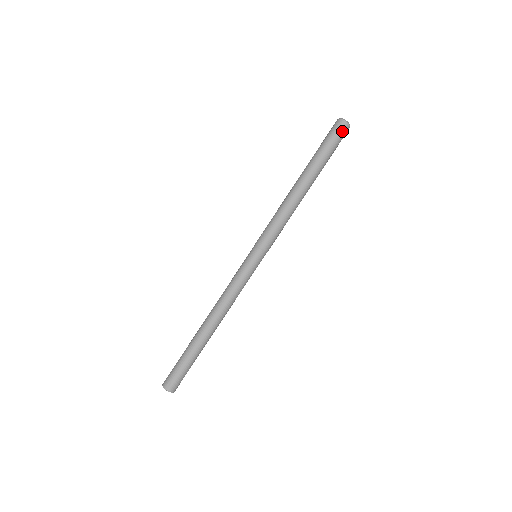
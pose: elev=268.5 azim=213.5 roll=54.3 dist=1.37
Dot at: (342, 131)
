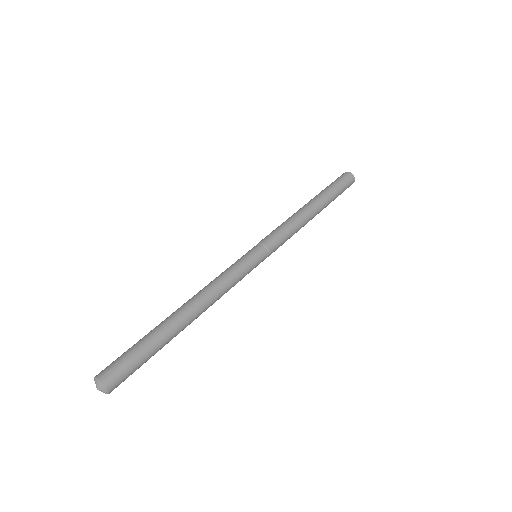
Dot at: (349, 180)
